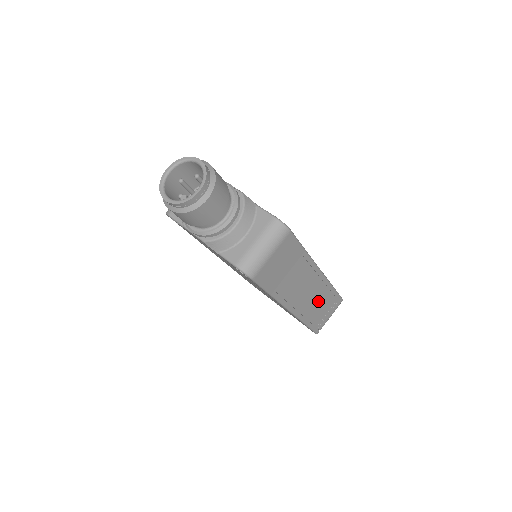
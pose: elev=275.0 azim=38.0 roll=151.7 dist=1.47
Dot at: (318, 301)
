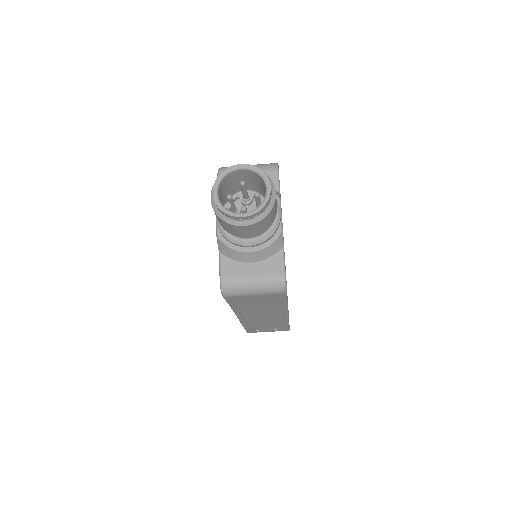
Dot at: (267, 323)
